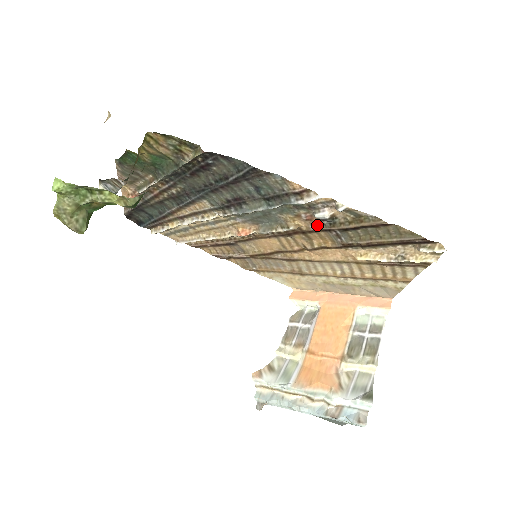
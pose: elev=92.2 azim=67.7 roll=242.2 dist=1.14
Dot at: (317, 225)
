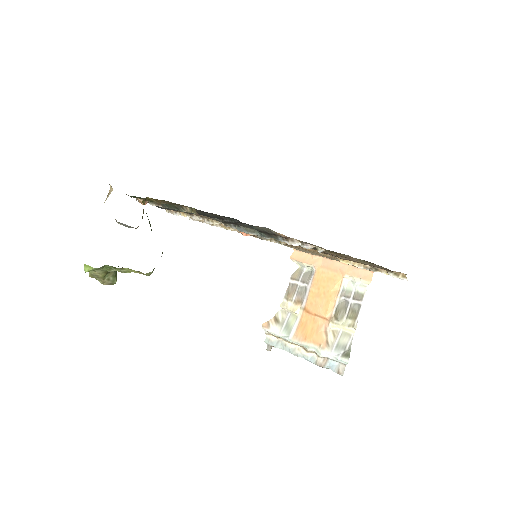
Dot at: occluded
